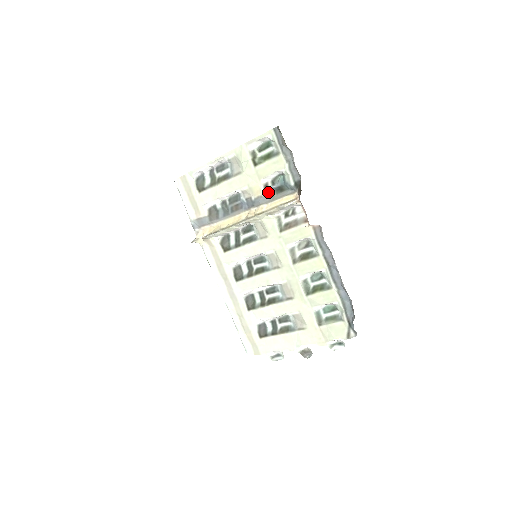
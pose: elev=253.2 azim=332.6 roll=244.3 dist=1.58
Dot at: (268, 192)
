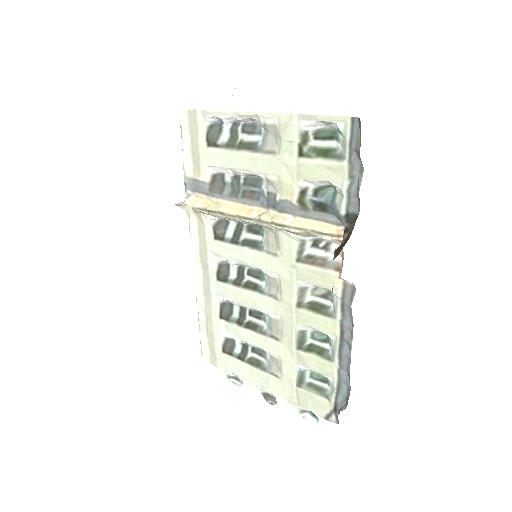
Dot at: (303, 202)
